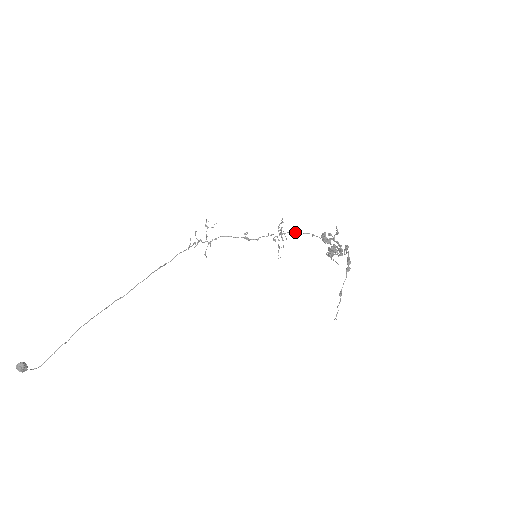
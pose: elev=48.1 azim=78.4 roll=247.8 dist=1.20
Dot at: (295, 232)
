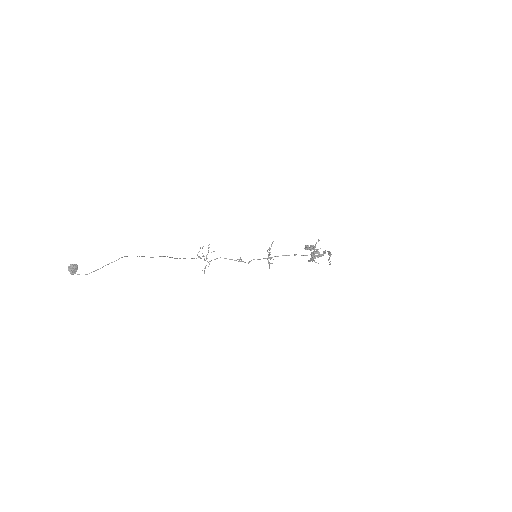
Dot at: occluded
